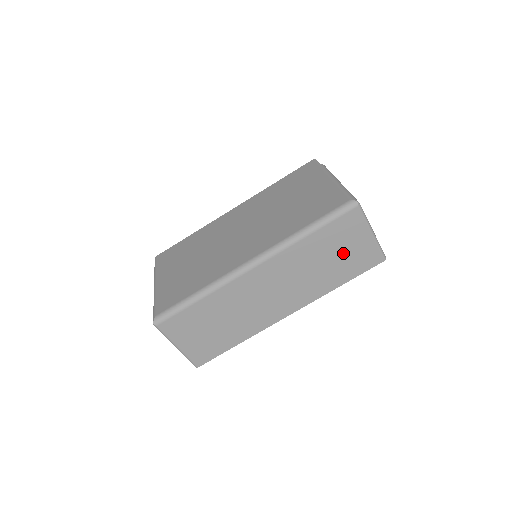
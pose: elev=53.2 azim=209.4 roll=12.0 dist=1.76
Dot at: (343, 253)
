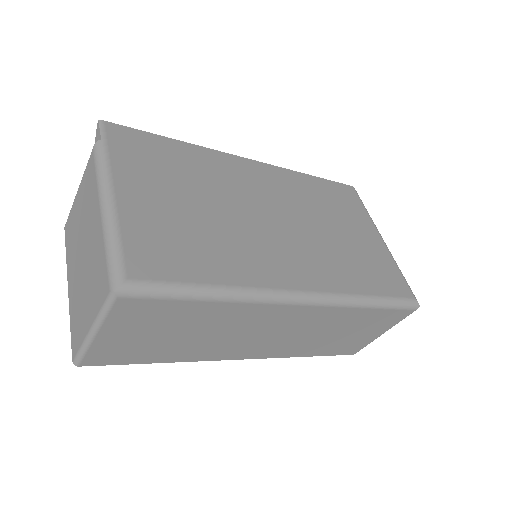
Dot at: (353, 335)
